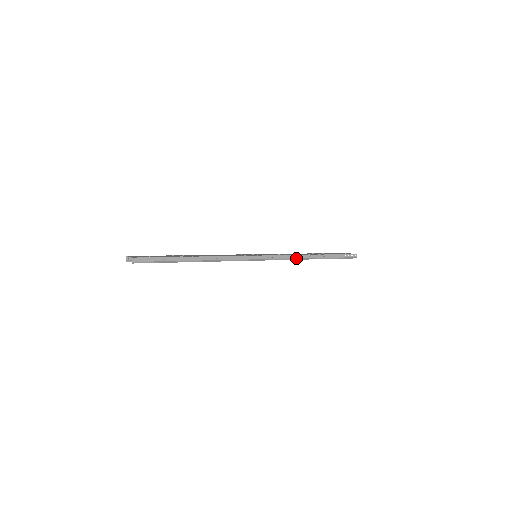
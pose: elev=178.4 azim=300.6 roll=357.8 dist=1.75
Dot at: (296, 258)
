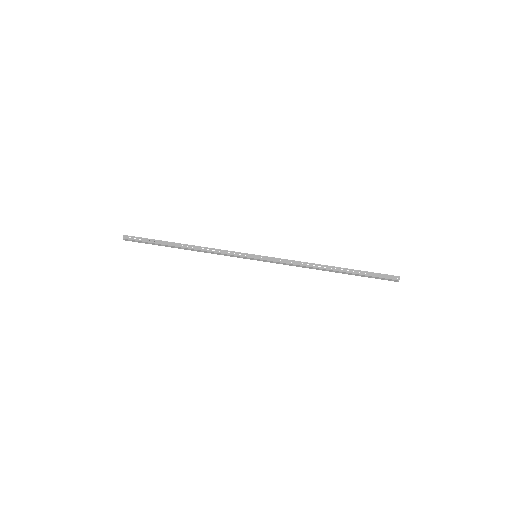
Dot at: (301, 265)
